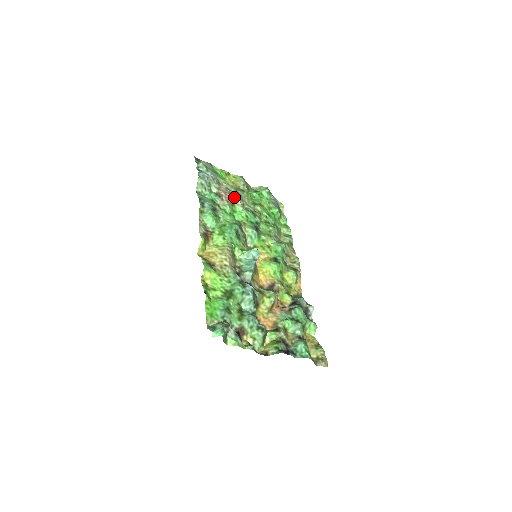
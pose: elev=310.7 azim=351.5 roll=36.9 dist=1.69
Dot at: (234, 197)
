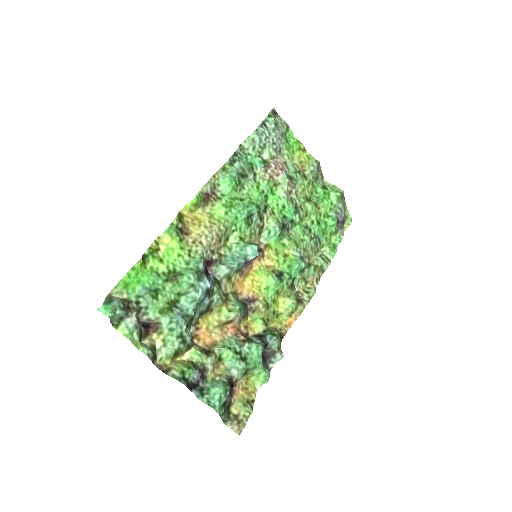
Dot at: (284, 177)
